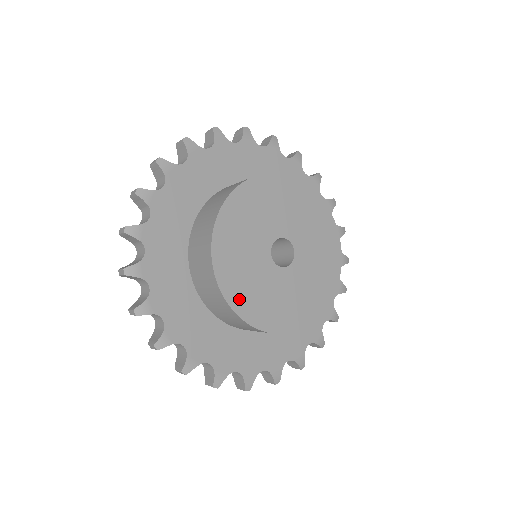
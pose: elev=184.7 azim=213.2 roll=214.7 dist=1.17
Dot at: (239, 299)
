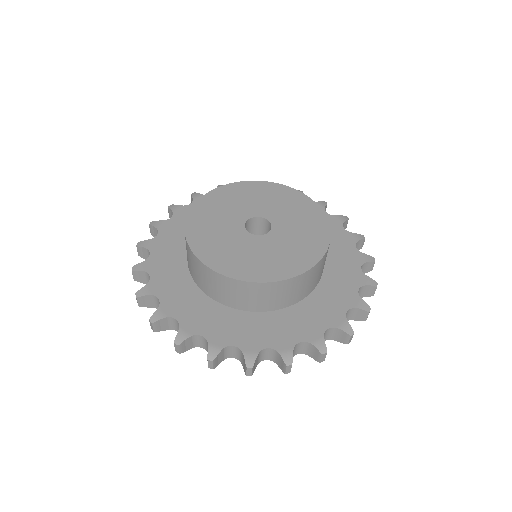
Dot at: (197, 221)
